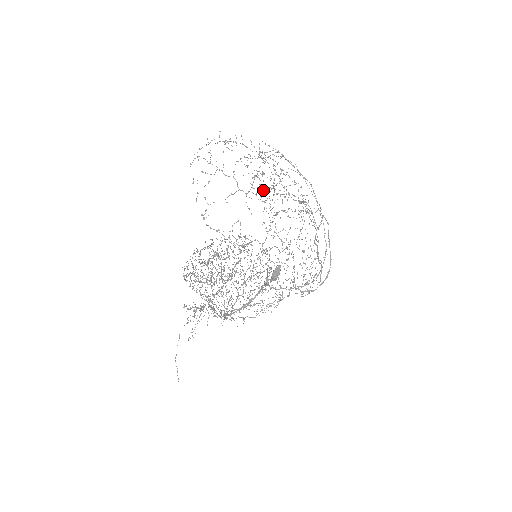
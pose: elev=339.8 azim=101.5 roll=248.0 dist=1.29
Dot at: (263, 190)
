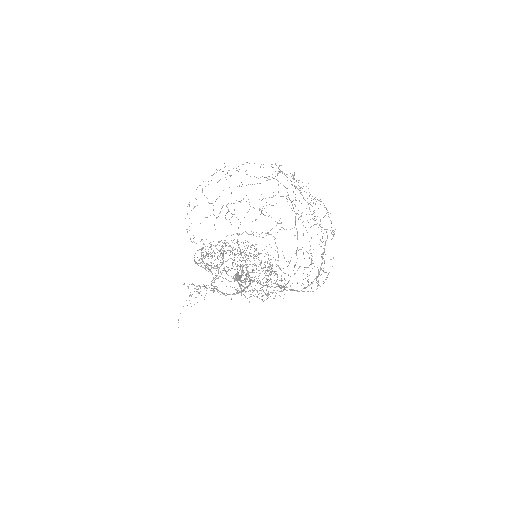
Dot at: occluded
